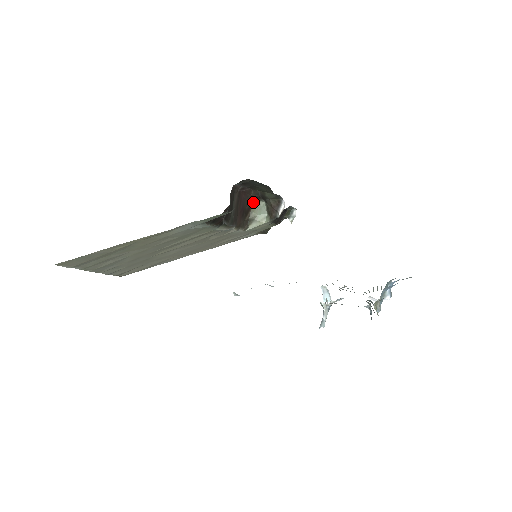
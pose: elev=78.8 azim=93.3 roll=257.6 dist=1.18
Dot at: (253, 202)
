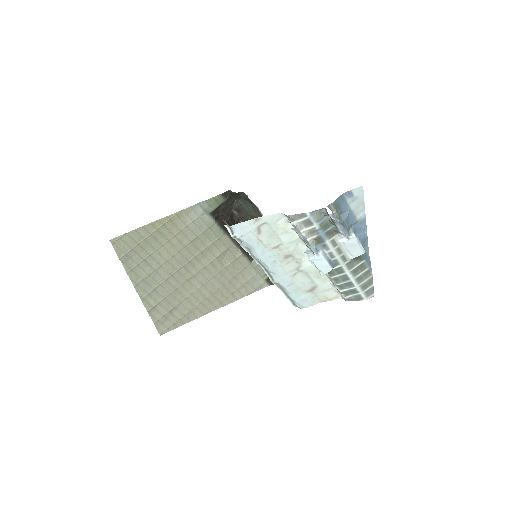
Dot at: occluded
